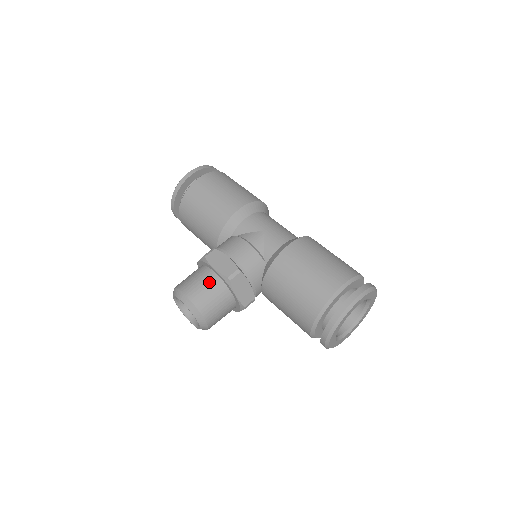
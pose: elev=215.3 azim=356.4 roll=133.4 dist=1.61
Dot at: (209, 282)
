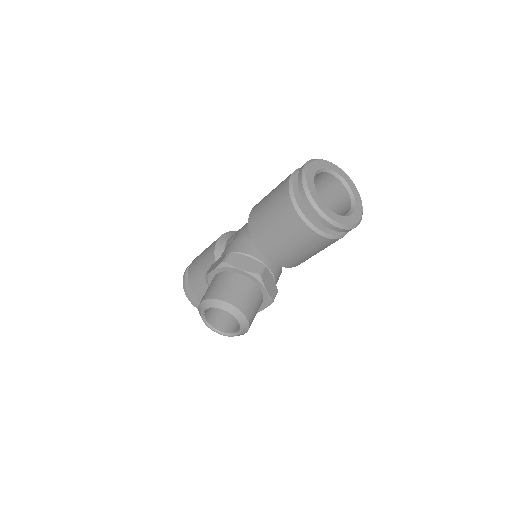
Dot at: (215, 281)
